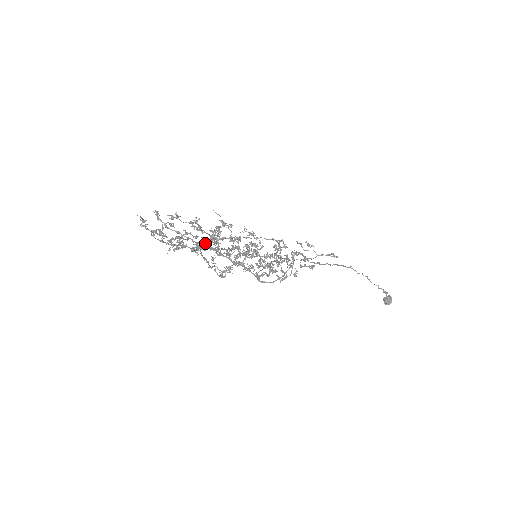
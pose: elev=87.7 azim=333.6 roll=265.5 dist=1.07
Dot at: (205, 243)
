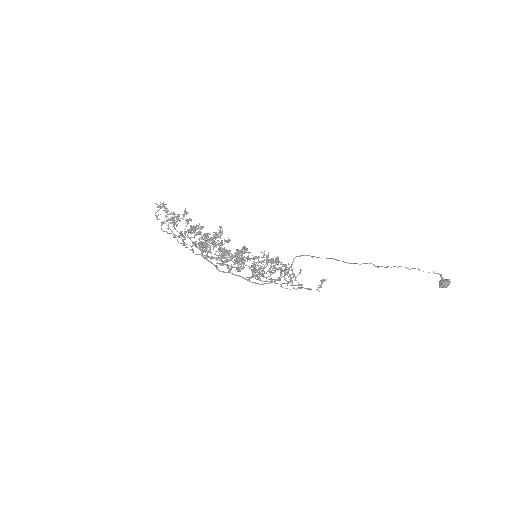
Dot at: (200, 246)
